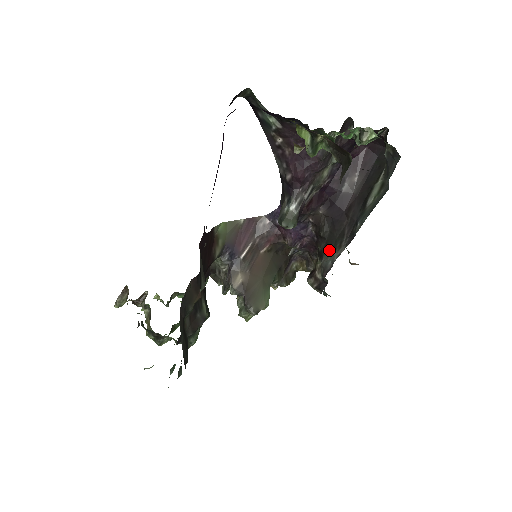
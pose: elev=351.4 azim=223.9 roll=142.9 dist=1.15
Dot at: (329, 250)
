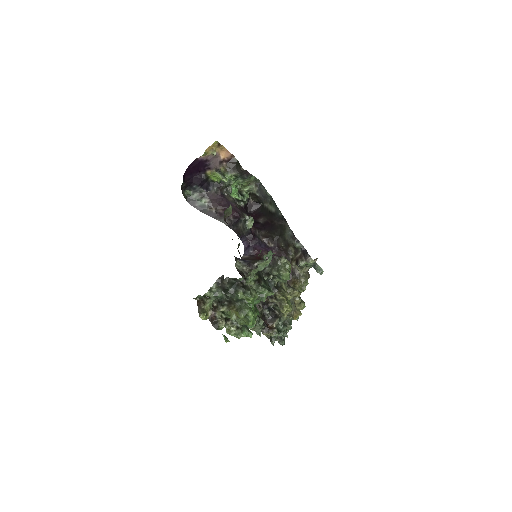
Dot at: (284, 233)
